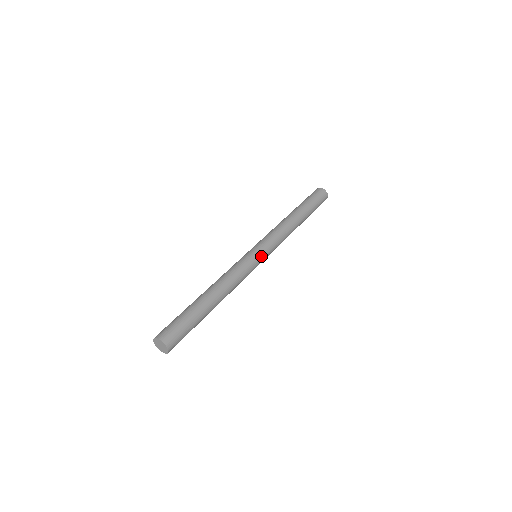
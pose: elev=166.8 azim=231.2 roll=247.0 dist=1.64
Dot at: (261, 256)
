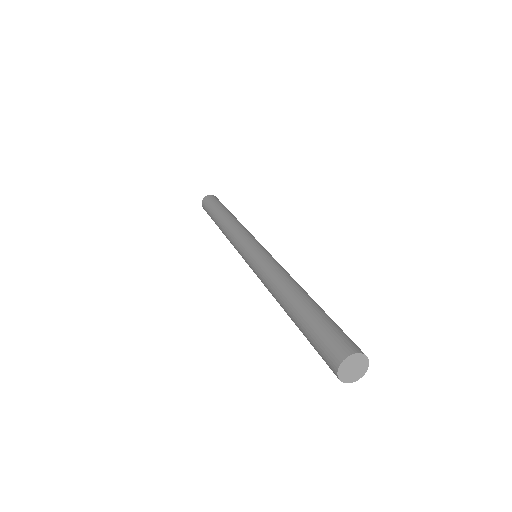
Dot at: occluded
